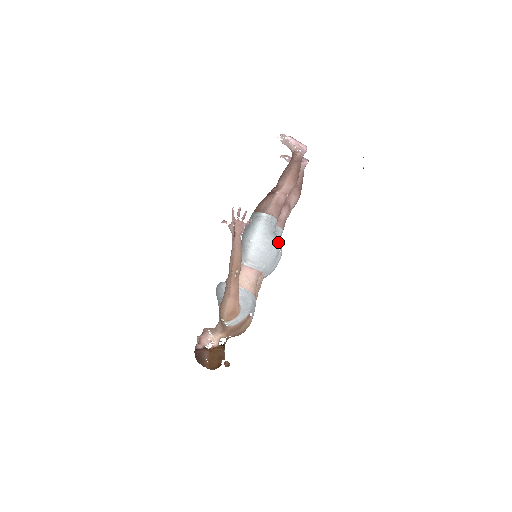
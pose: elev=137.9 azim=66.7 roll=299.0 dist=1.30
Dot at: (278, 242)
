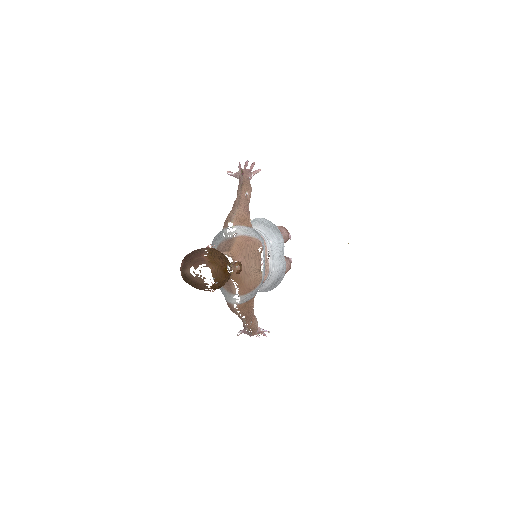
Dot at: occluded
